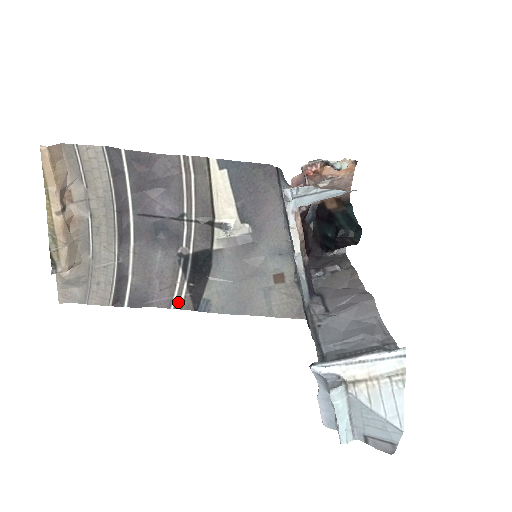
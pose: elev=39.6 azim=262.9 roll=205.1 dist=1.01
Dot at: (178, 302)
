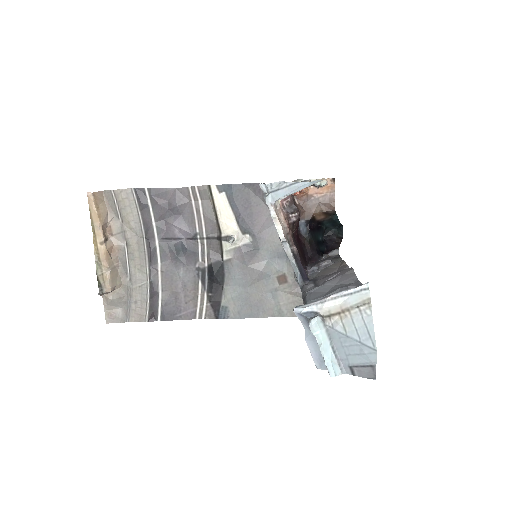
Dot at: (201, 312)
